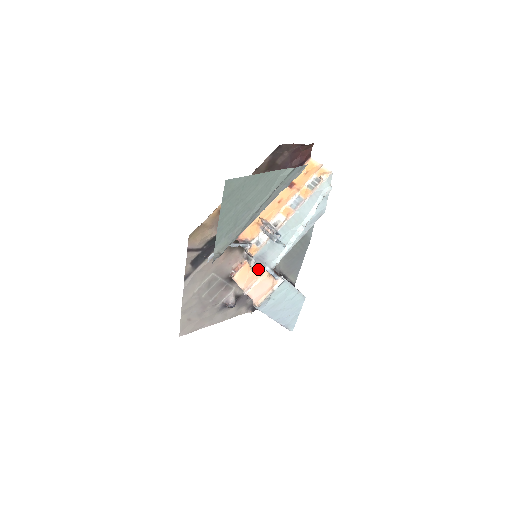
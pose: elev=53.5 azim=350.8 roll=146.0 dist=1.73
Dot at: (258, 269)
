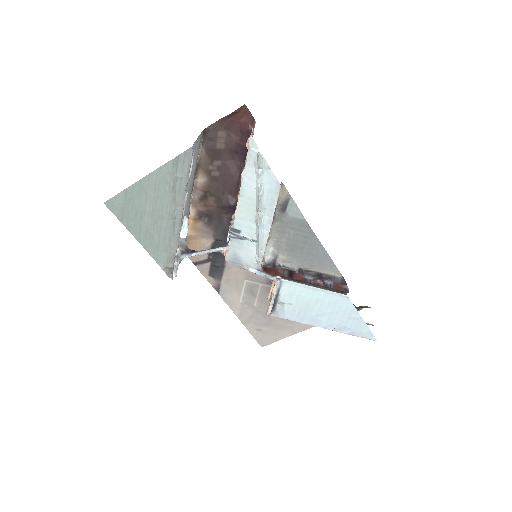
Dot at: occluded
